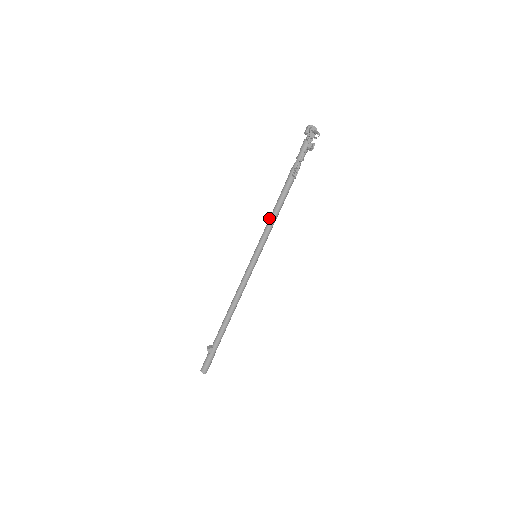
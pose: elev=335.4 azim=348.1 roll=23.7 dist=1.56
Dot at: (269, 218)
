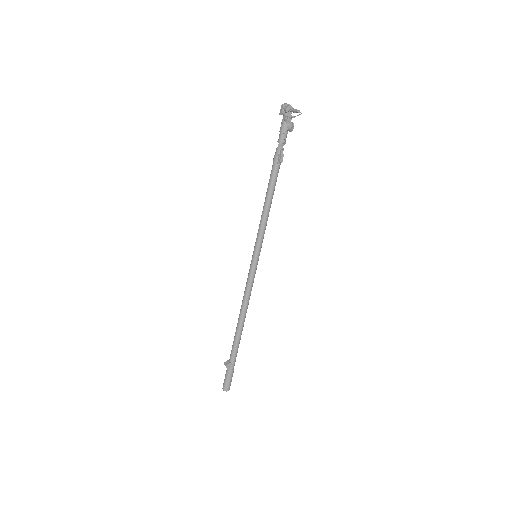
Dot at: (262, 213)
